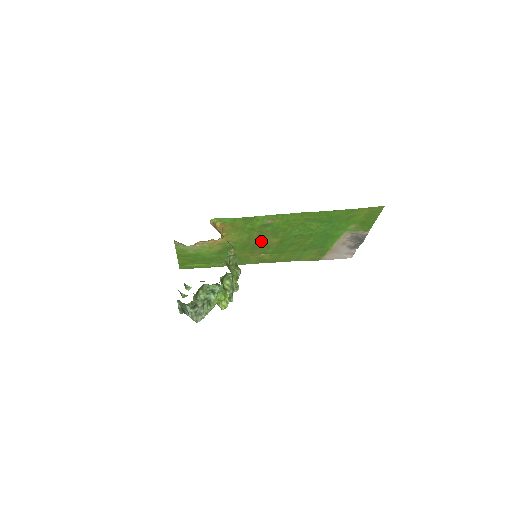
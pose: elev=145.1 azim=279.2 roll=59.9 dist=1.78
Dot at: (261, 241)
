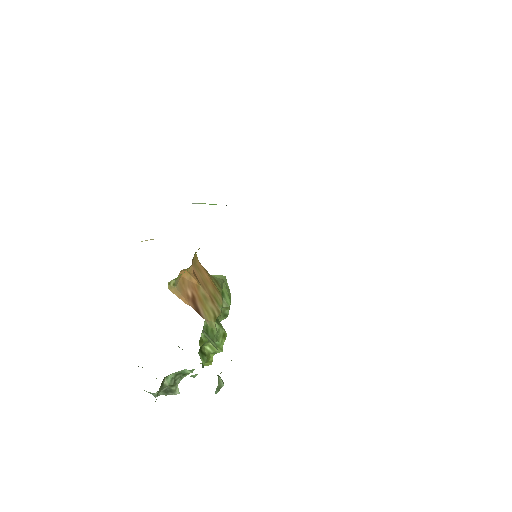
Dot at: occluded
